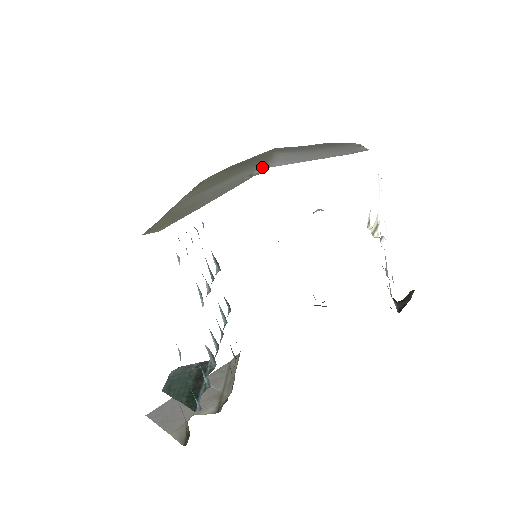
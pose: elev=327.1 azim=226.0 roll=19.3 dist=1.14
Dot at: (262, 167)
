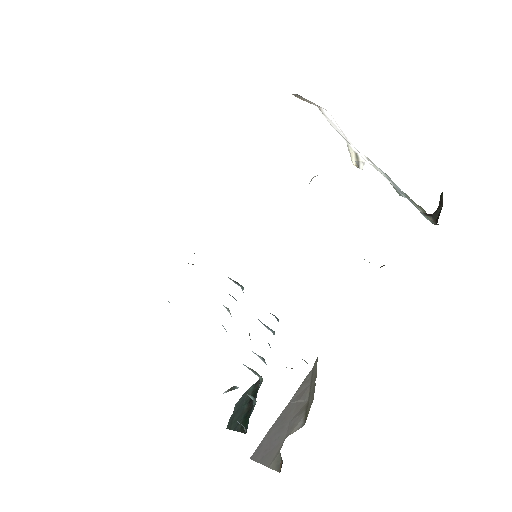
Dot at: occluded
